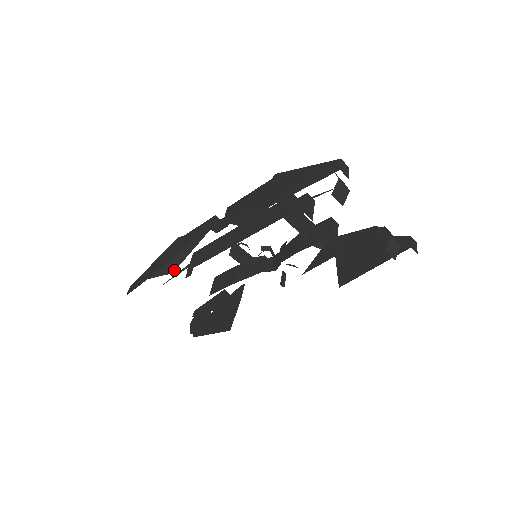
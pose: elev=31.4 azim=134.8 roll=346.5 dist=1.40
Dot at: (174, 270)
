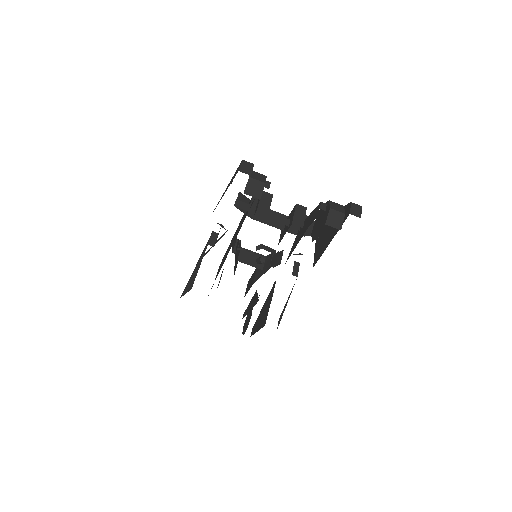
Dot at: (192, 286)
